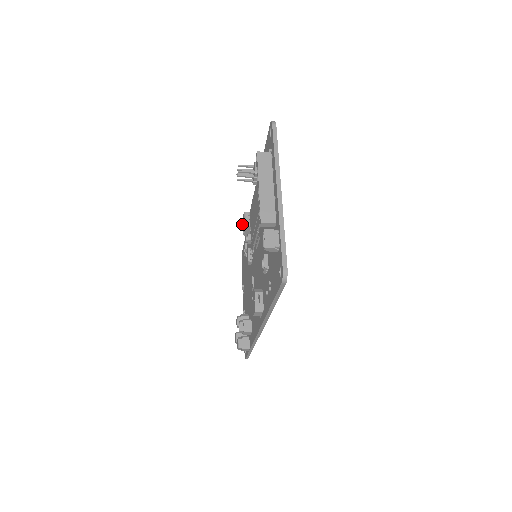
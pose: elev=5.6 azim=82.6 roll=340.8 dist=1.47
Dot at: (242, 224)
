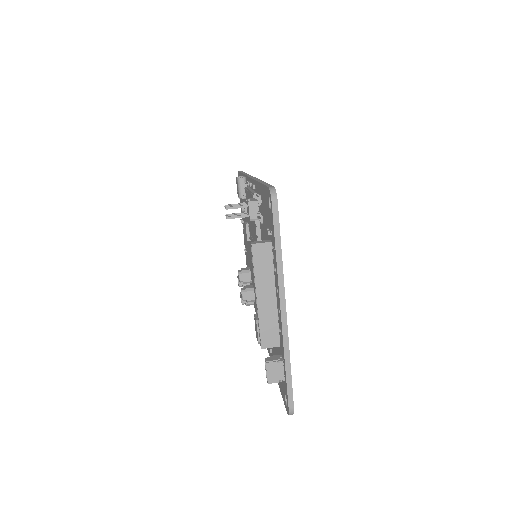
Dot at: (236, 183)
